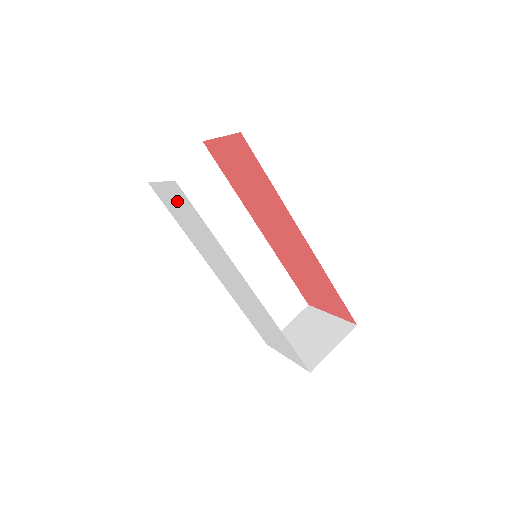
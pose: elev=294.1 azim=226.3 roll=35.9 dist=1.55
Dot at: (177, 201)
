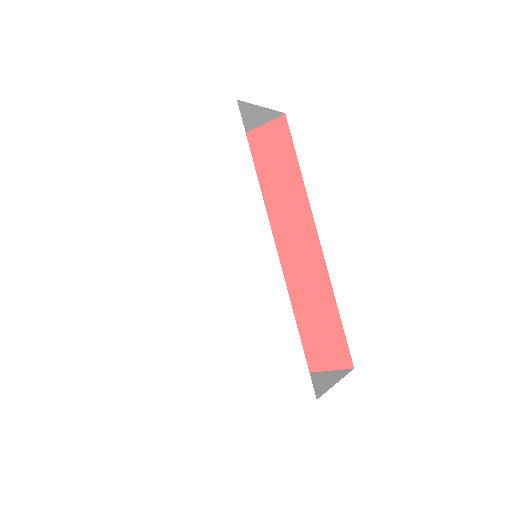
Dot at: (210, 144)
